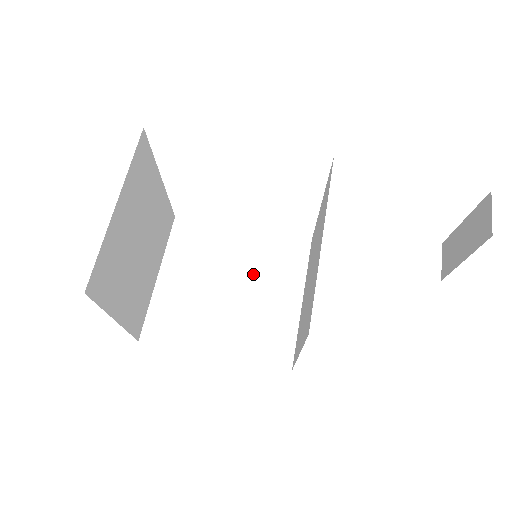
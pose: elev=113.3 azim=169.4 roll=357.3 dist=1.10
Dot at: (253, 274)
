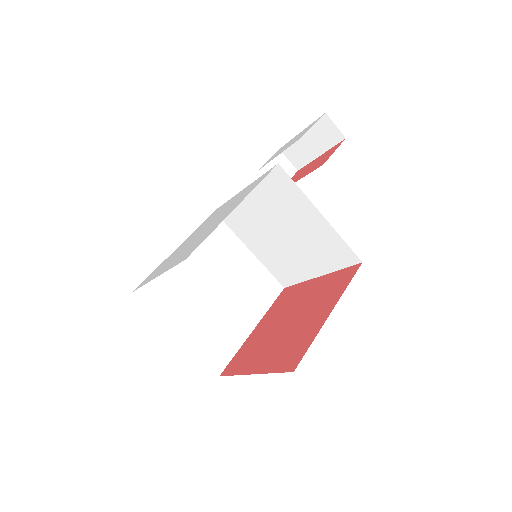
Dot at: (216, 267)
